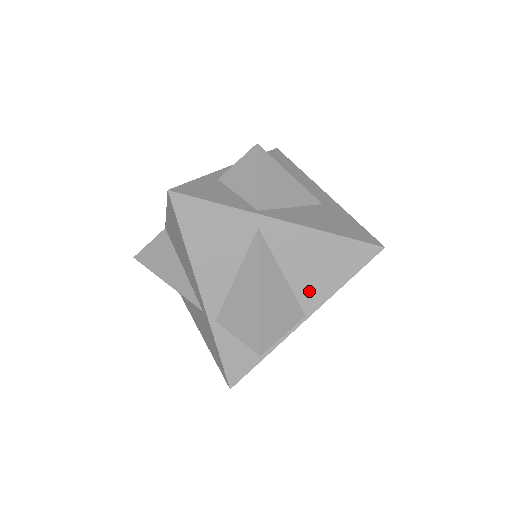
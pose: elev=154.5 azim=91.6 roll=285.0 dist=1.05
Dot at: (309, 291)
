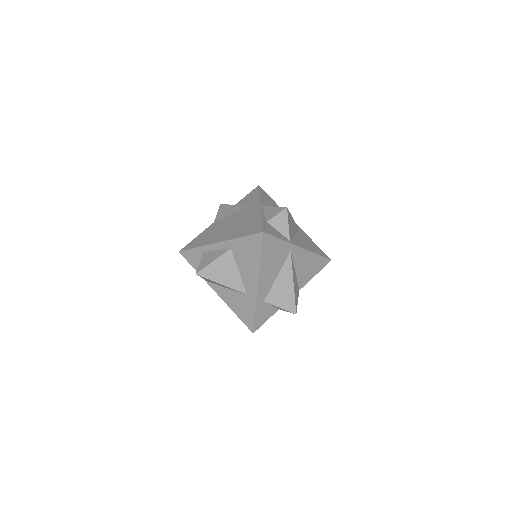
Dot at: occluded
